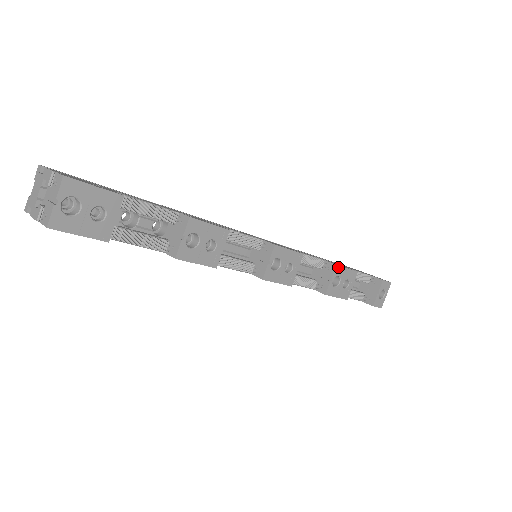
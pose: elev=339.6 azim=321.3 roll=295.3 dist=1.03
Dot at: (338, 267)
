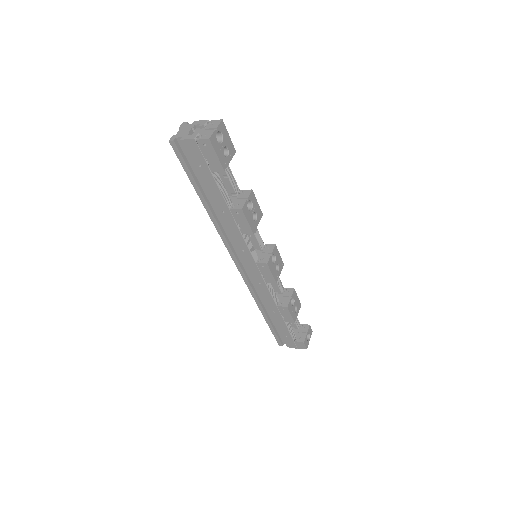
Dot at: (295, 291)
